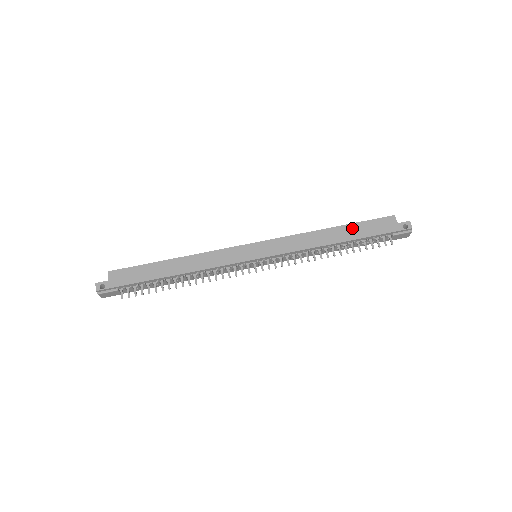
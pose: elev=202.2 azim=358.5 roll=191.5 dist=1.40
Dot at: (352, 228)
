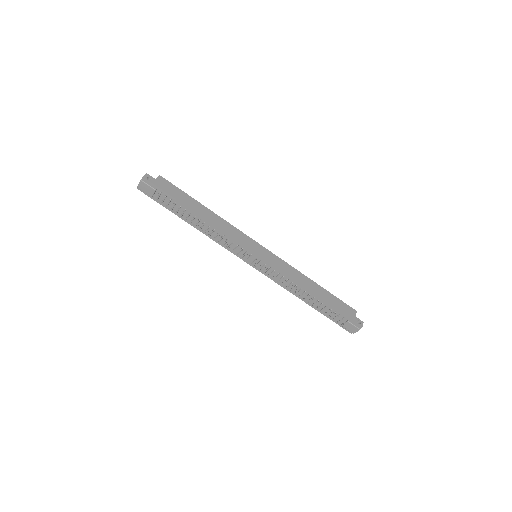
Dot at: (327, 294)
